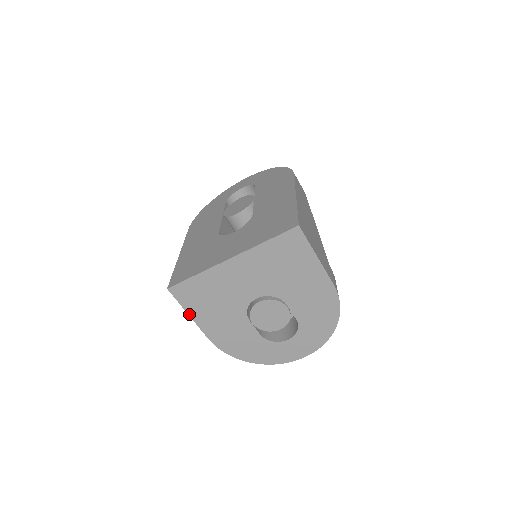
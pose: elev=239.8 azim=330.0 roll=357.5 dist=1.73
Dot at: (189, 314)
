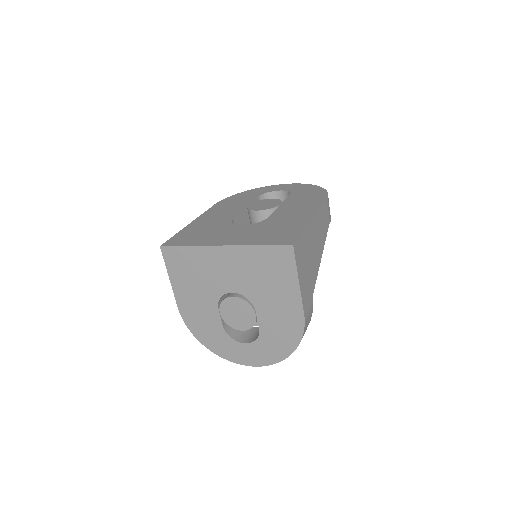
Dot at: (170, 277)
